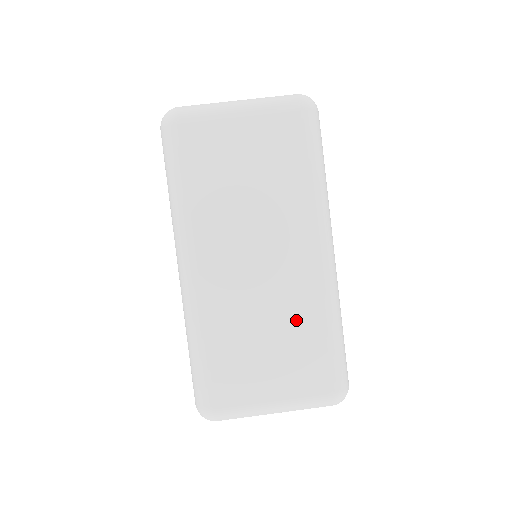
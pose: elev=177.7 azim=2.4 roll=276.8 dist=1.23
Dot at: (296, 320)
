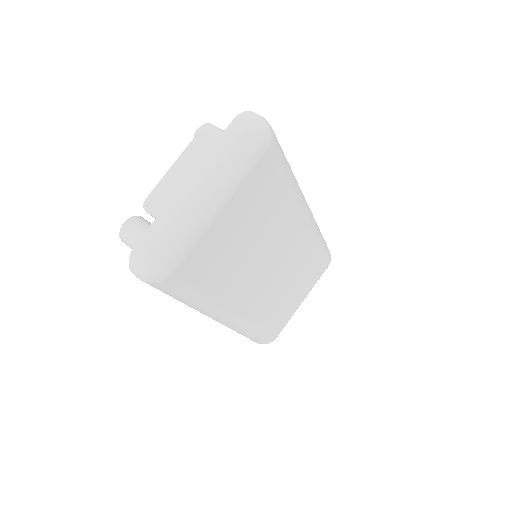
Dot at: (303, 264)
